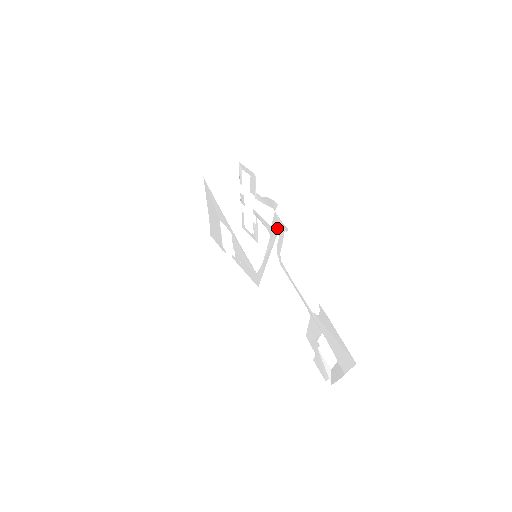
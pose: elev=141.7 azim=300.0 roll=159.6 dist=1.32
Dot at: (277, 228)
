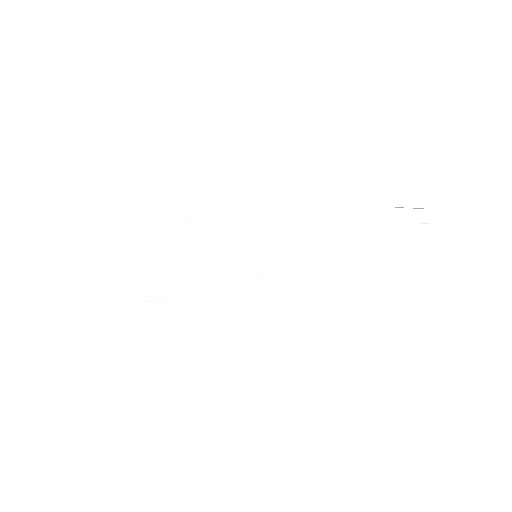
Dot at: (249, 175)
